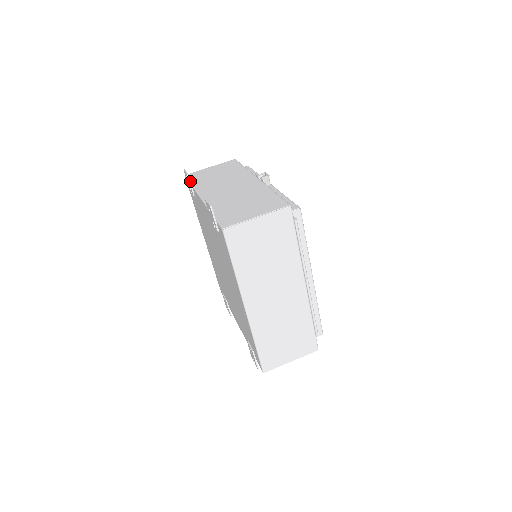
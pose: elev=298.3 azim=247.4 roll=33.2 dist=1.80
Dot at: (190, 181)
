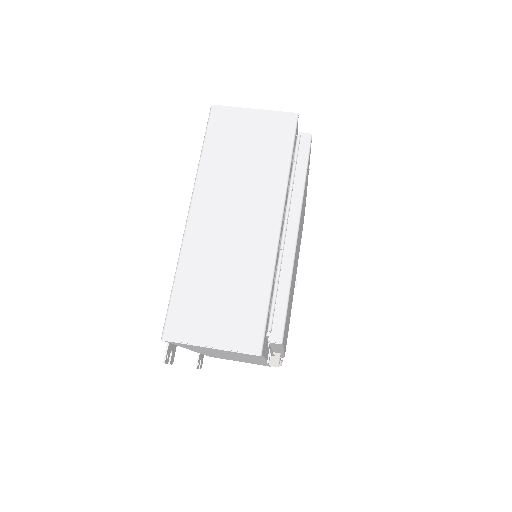
Dot at: occluded
